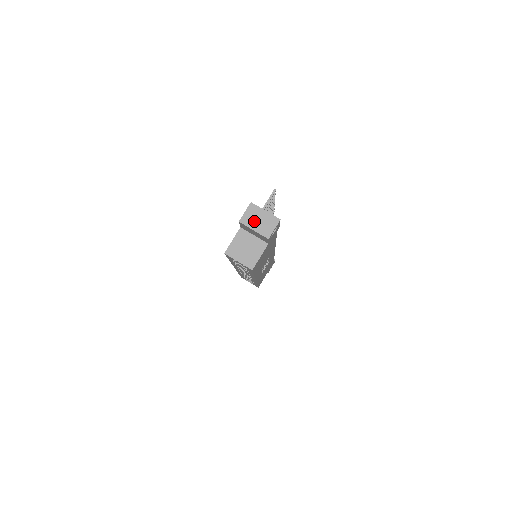
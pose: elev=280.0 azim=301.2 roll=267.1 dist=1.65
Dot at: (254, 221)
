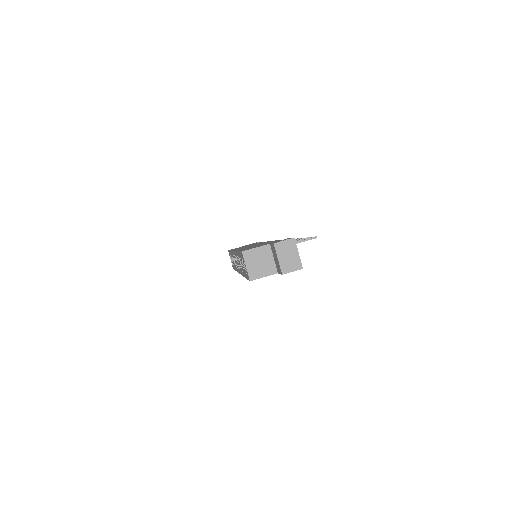
Dot at: (284, 253)
